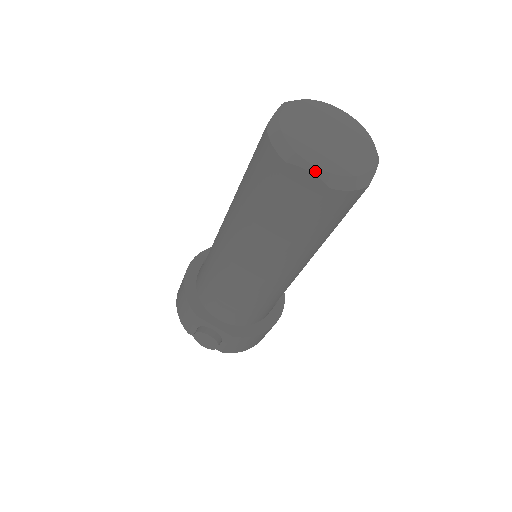
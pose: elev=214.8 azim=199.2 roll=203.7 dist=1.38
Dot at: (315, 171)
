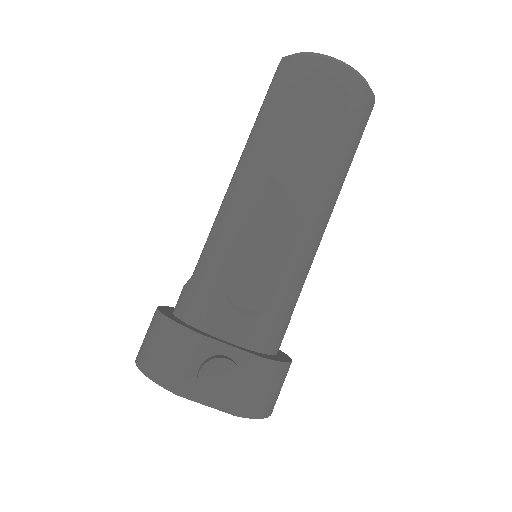
Dot at: (345, 64)
